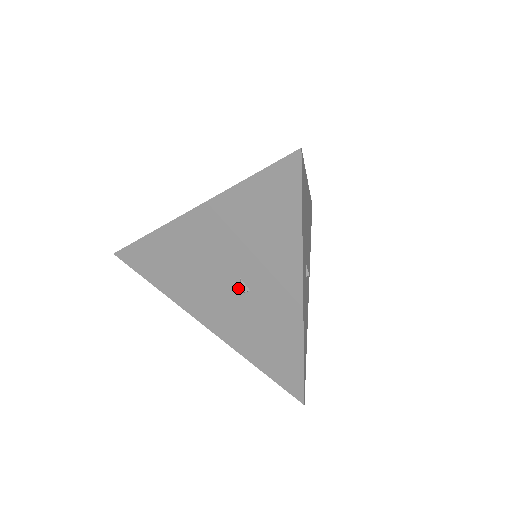
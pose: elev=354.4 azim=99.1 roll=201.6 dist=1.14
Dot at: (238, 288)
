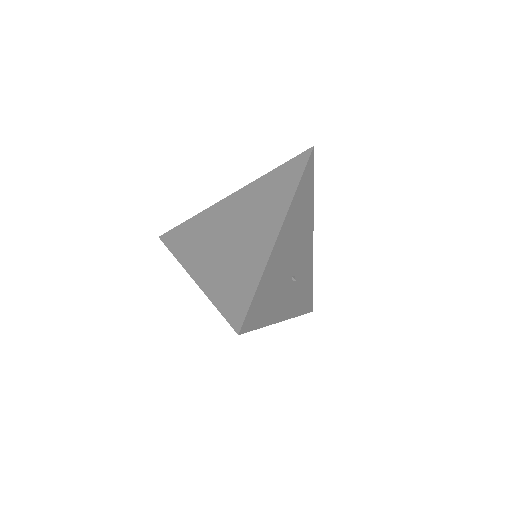
Dot at: occluded
